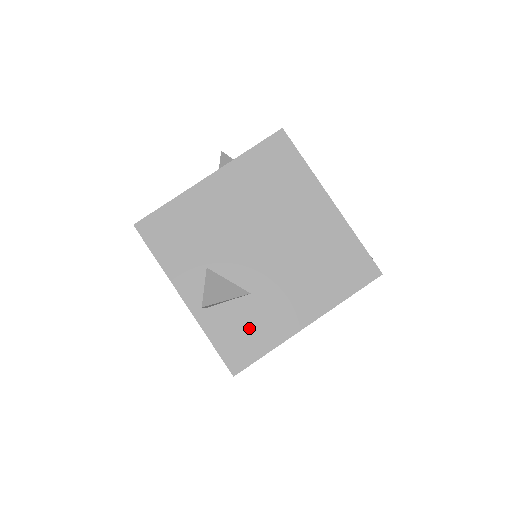
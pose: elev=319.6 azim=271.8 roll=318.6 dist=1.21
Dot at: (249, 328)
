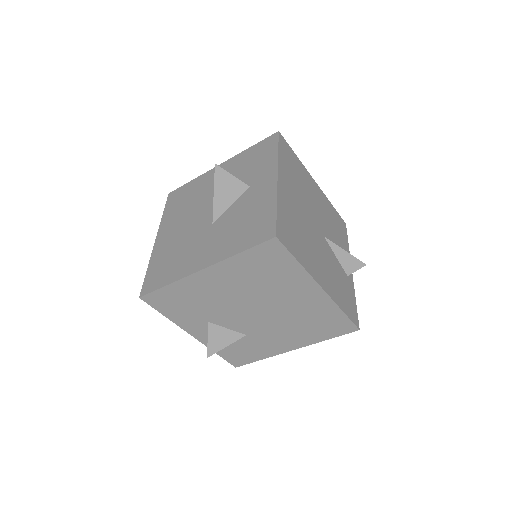
Dot at: (246, 350)
